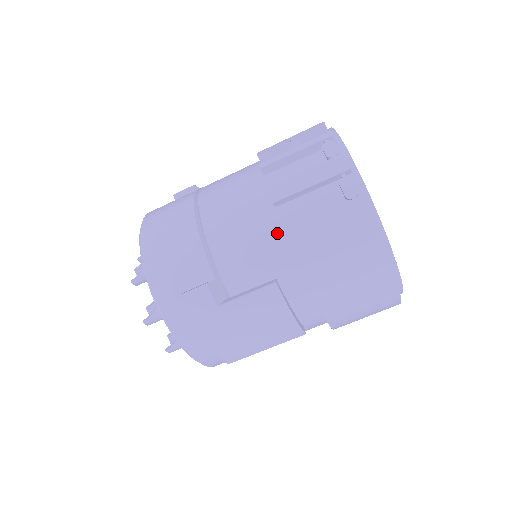
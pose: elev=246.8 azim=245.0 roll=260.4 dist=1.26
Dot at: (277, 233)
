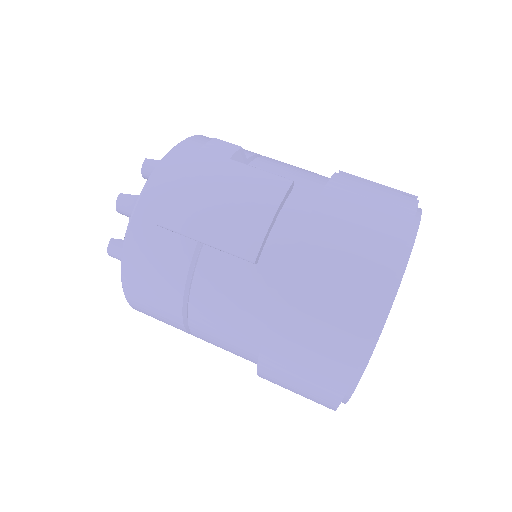
Dot at: (325, 179)
